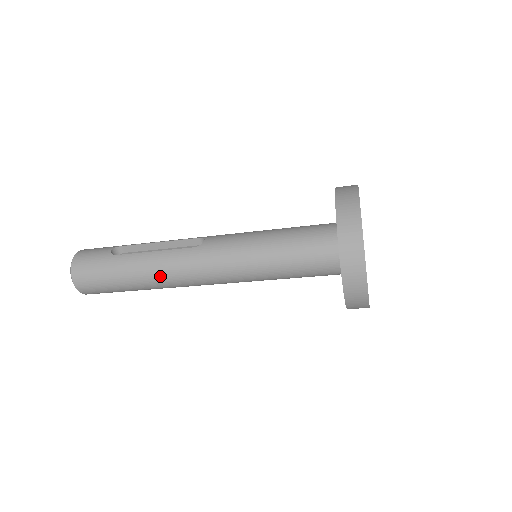
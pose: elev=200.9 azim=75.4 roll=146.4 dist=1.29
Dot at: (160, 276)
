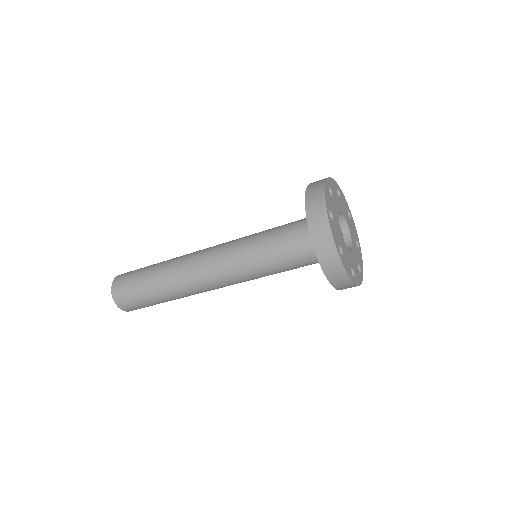
Dot at: (175, 267)
